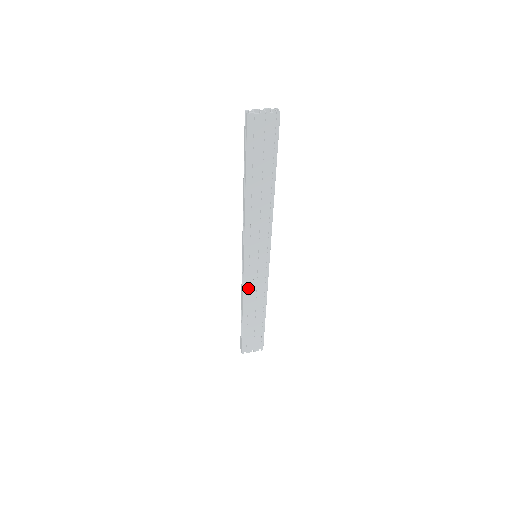
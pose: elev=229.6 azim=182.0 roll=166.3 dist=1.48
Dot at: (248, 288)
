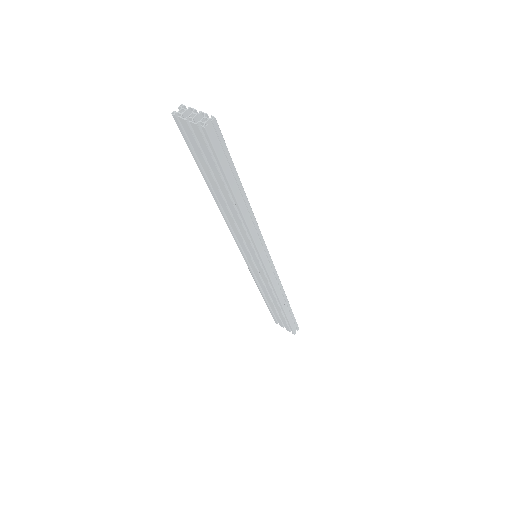
Dot at: (257, 278)
